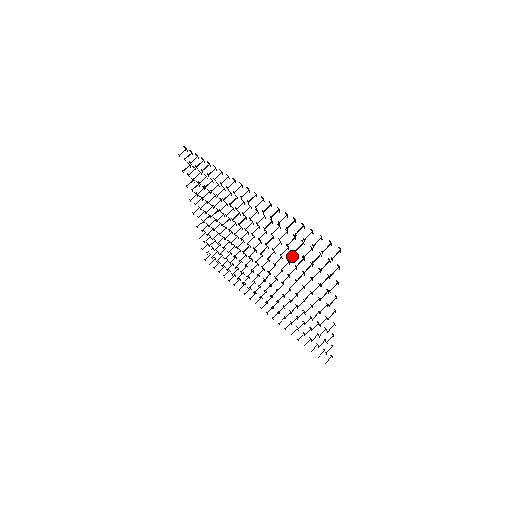
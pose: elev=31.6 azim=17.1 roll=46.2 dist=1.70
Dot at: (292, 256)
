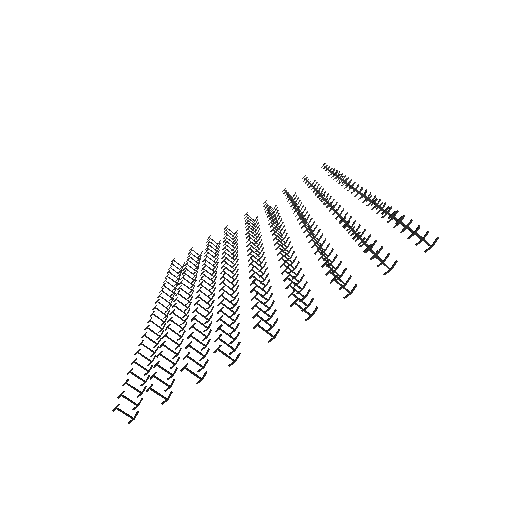
Dot at: occluded
